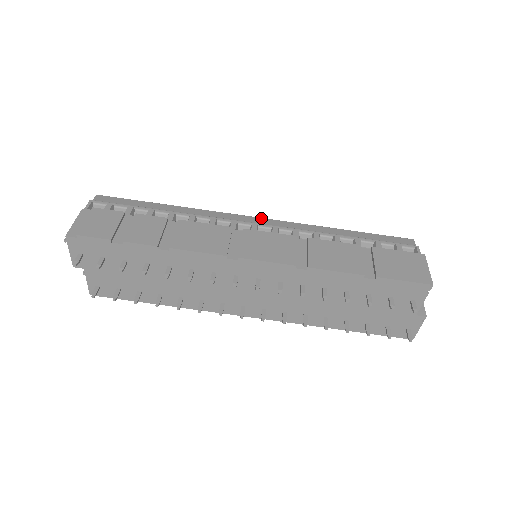
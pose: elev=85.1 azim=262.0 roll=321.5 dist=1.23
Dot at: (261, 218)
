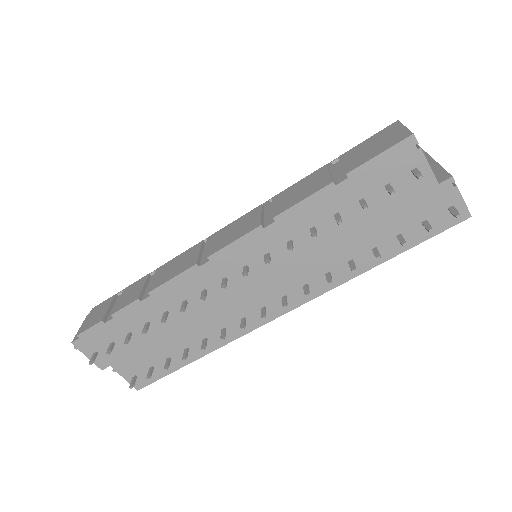
Dot at: occluded
